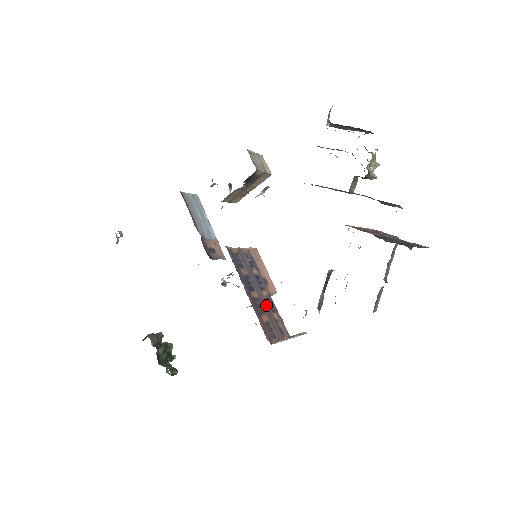
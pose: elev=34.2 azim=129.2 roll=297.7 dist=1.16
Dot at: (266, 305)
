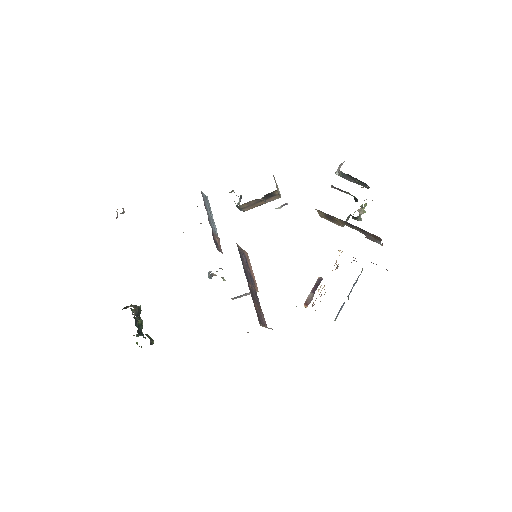
Dot at: (255, 297)
